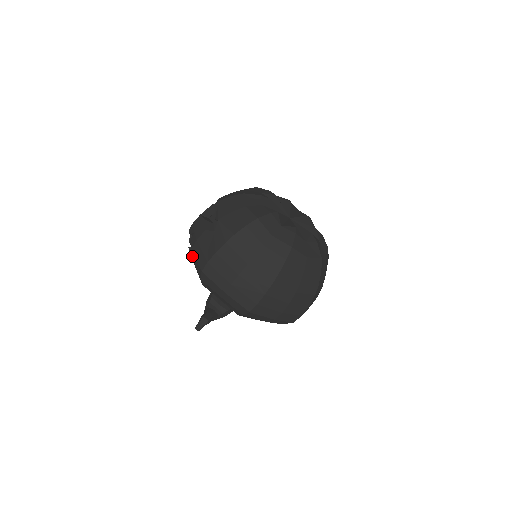
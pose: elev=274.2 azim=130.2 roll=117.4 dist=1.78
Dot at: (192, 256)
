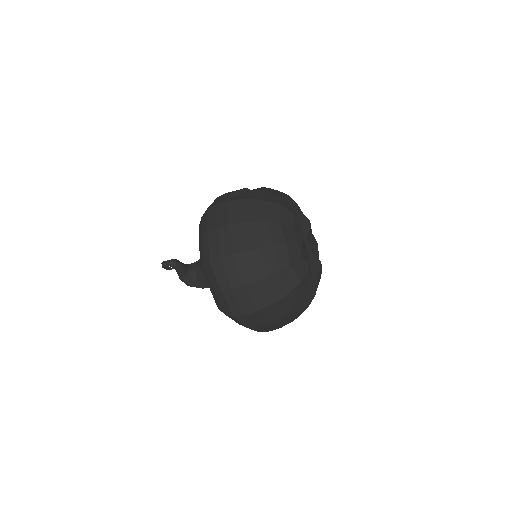
Dot at: occluded
